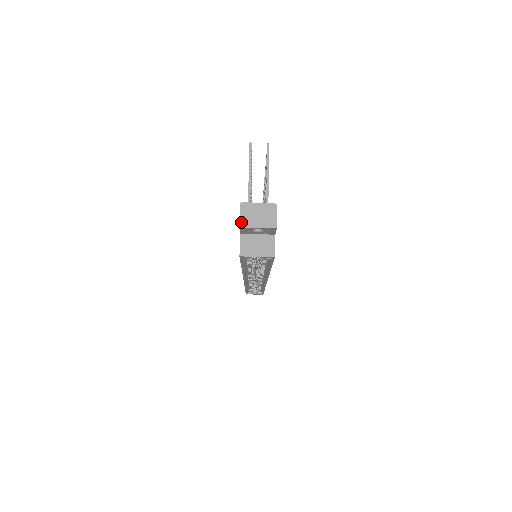
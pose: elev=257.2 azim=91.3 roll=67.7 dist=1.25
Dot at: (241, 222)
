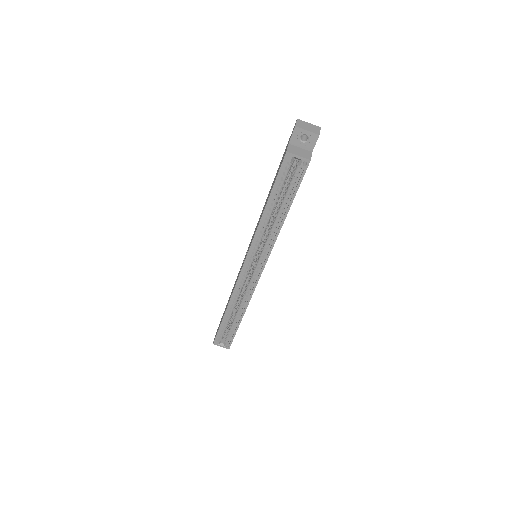
Dot at: (297, 125)
